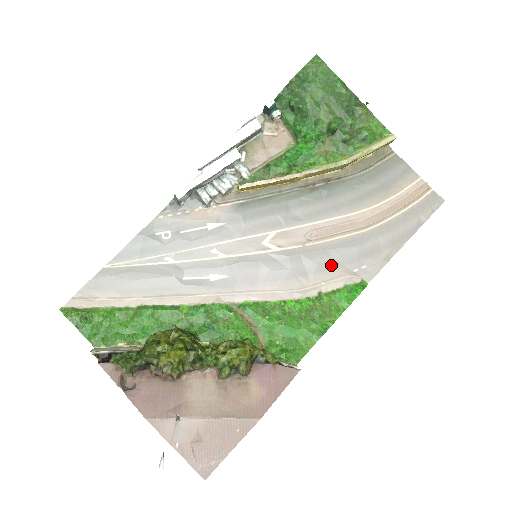
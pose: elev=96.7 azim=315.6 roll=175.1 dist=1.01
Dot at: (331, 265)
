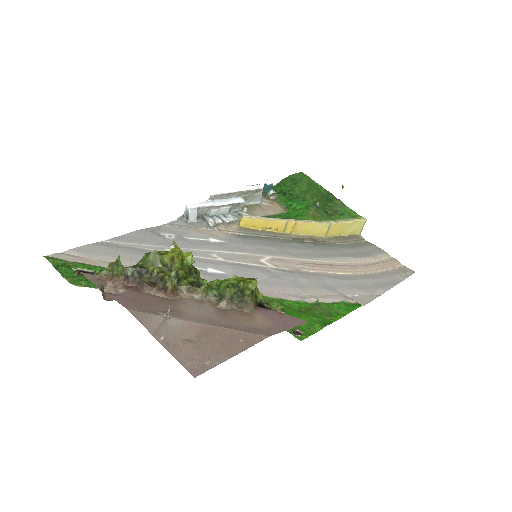
Dot at: (325, 287)
